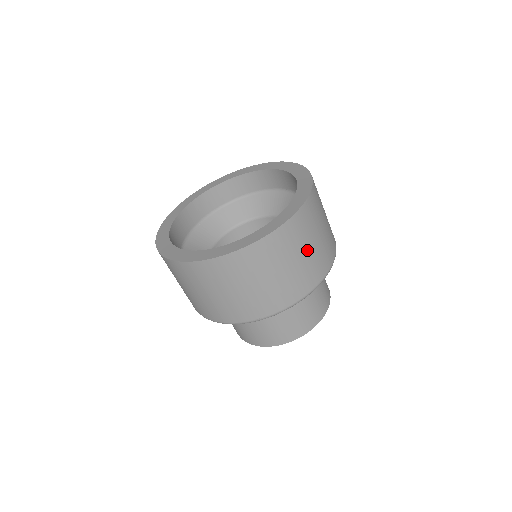
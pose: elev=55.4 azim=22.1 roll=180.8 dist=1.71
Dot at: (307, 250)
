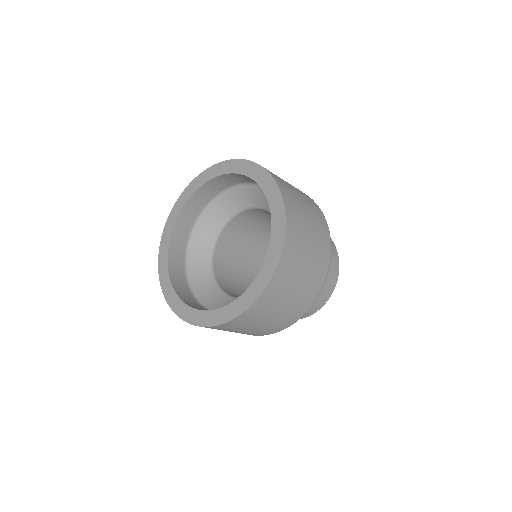
Dot at: (274, 315)
